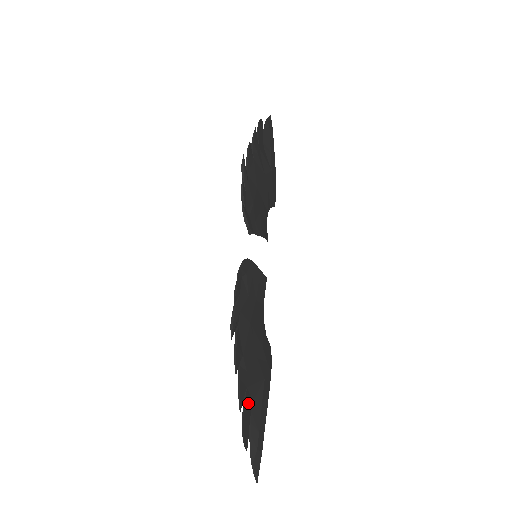
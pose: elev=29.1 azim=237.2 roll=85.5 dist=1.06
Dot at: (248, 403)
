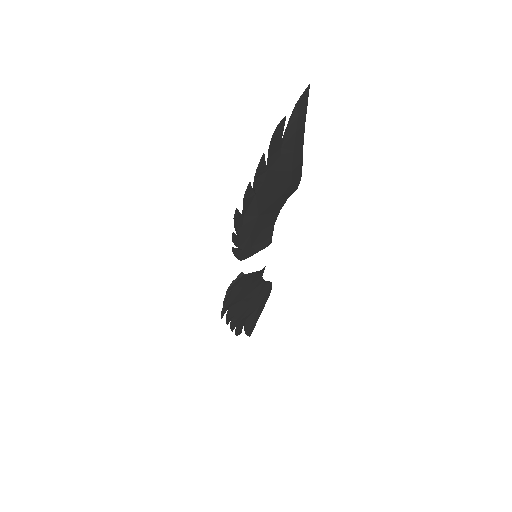
Dot at: (241, 323)
